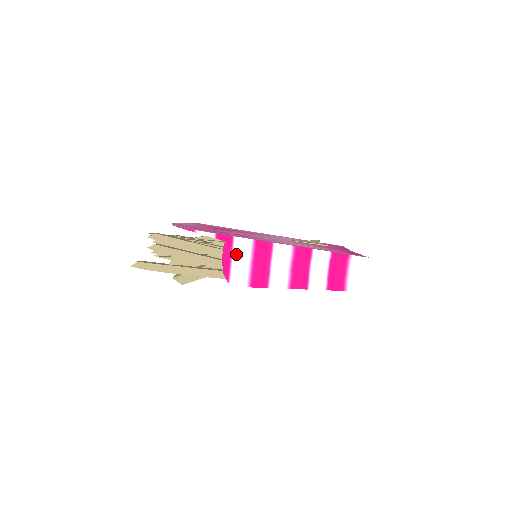
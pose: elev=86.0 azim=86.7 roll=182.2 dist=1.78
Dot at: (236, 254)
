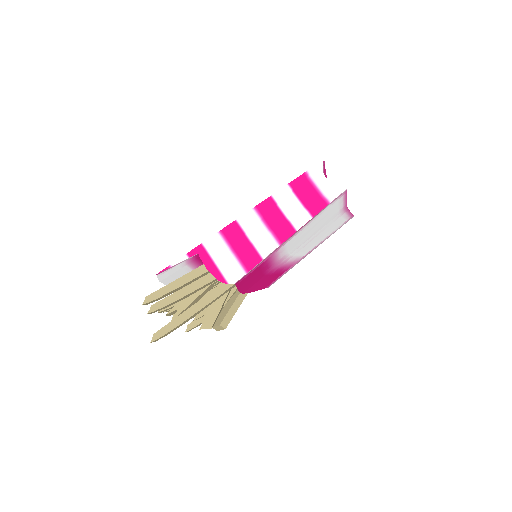
Dot at: (215, 256)
